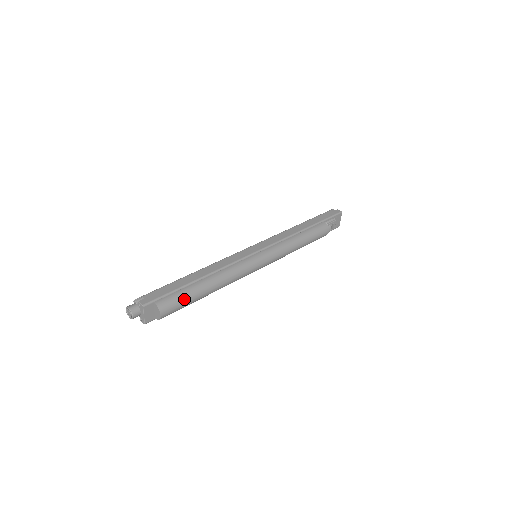
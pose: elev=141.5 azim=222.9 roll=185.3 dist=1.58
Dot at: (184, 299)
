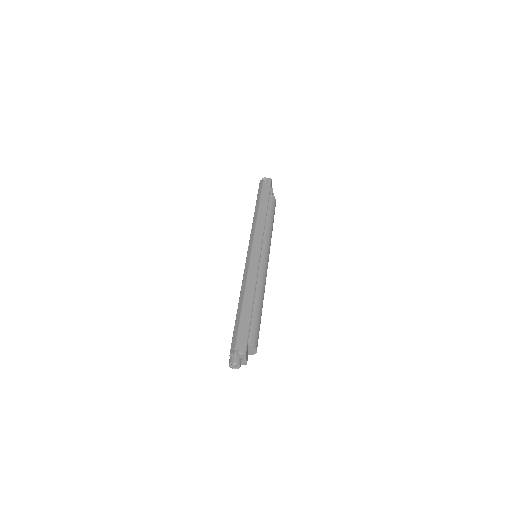
Dot at: (258, 327)
